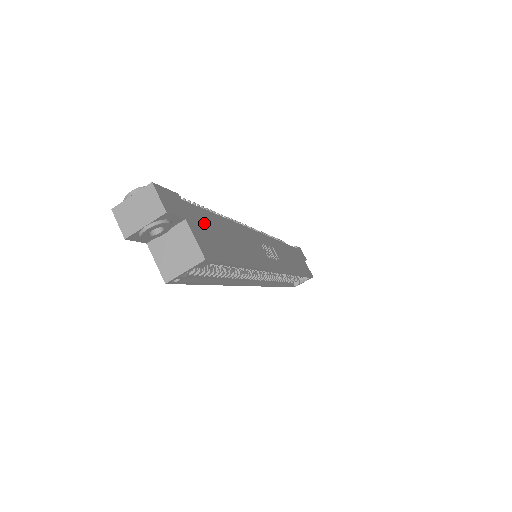
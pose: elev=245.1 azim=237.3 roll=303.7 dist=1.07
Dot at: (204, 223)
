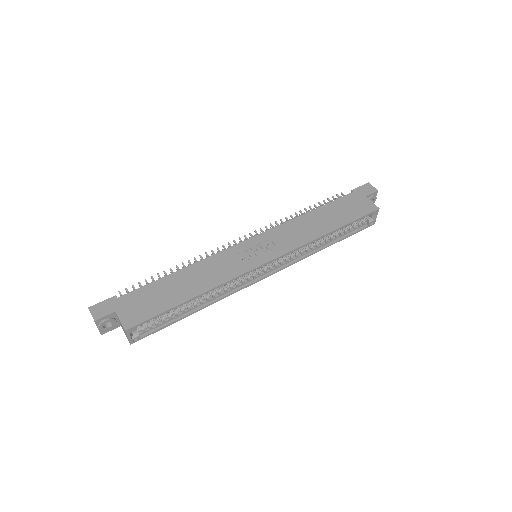
Dot at: (140, 299)
